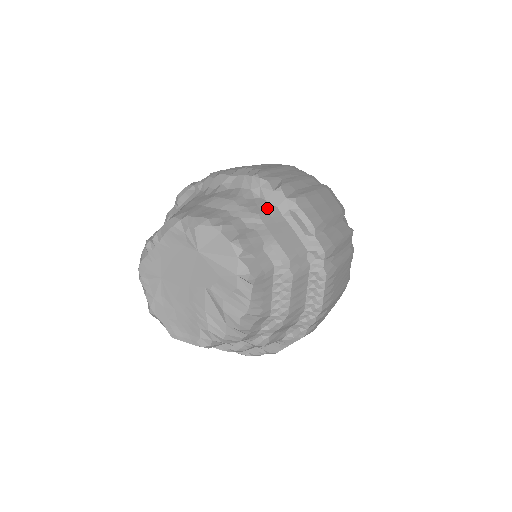
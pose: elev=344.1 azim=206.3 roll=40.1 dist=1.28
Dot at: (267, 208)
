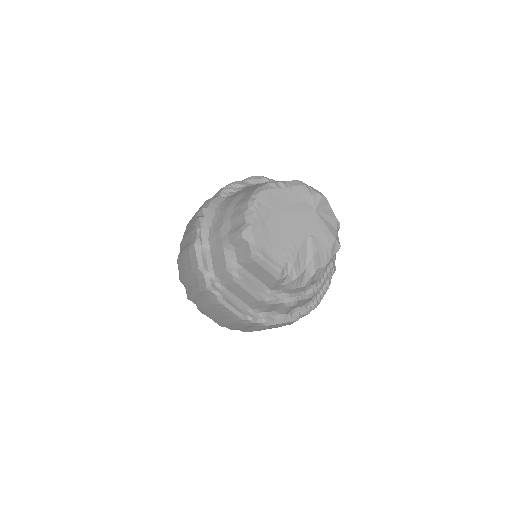
Dot at: occluded
